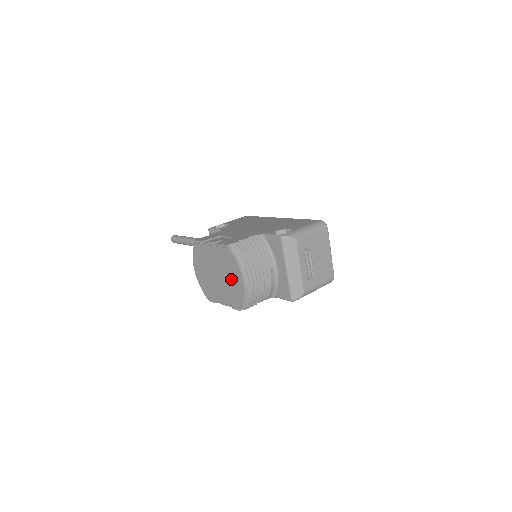
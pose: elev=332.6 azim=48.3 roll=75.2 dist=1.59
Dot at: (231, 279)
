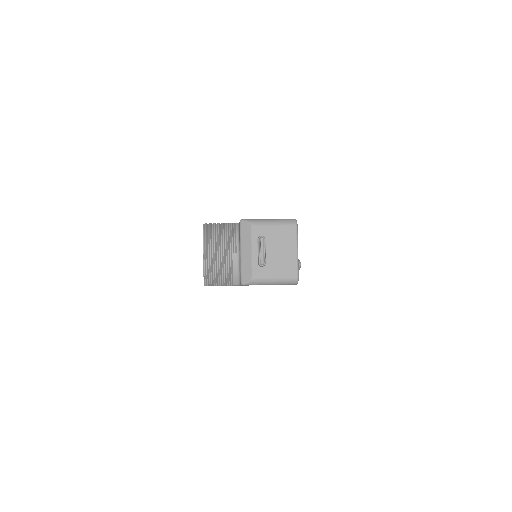
Dot at: occluded
